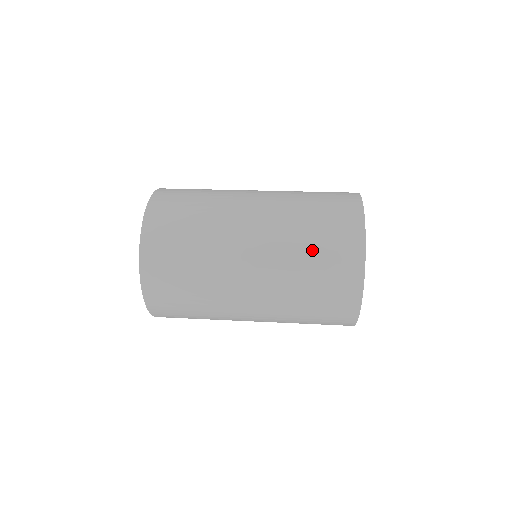
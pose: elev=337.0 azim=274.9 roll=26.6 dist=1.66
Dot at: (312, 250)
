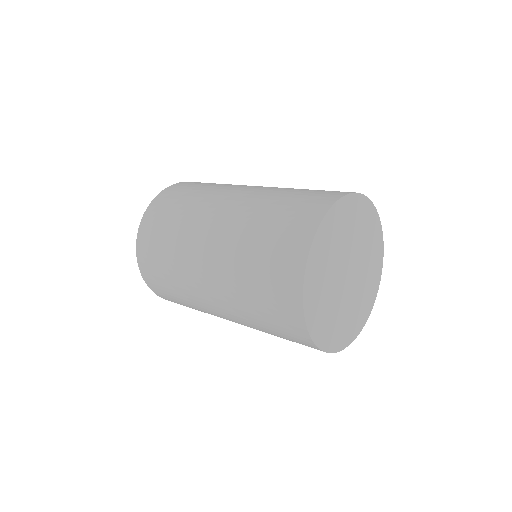
Dot at: (275, 210)
